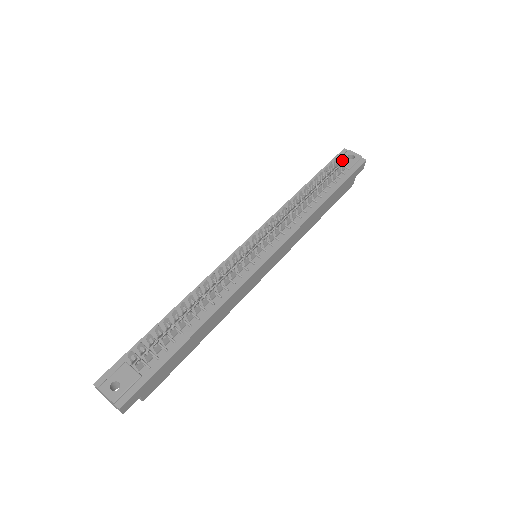
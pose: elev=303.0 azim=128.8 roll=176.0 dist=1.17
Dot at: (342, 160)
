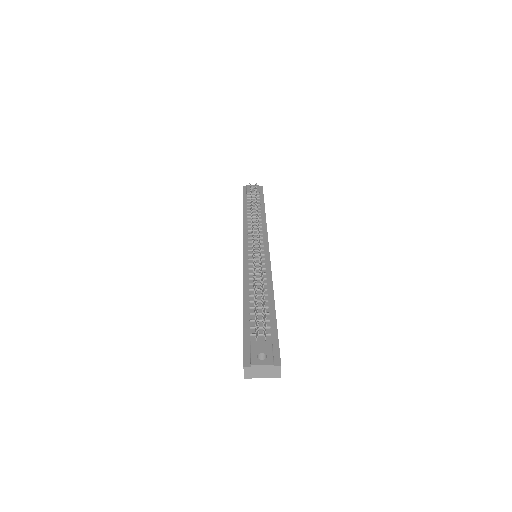
Dot at: (249, 191)
